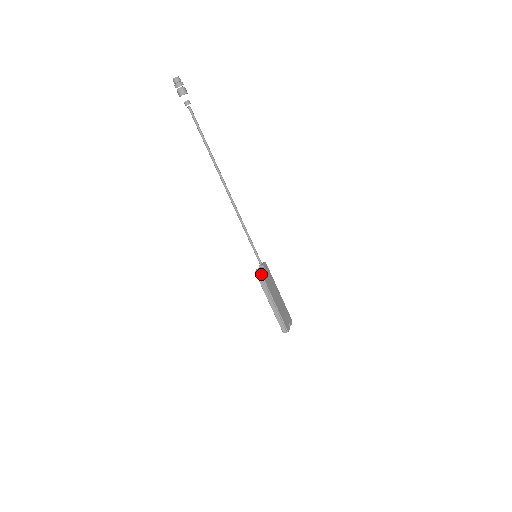
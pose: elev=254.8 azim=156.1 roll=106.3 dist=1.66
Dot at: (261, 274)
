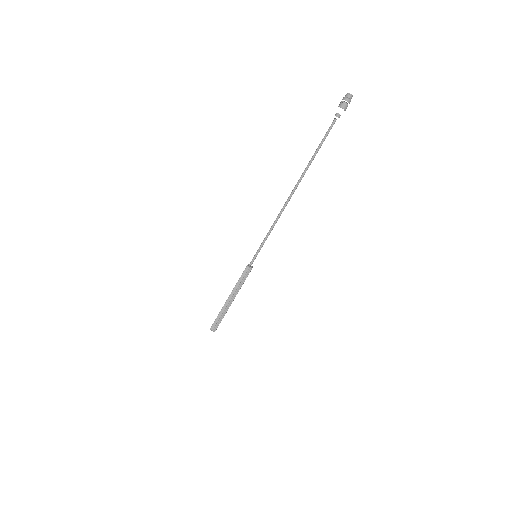
Dot at: occluded
